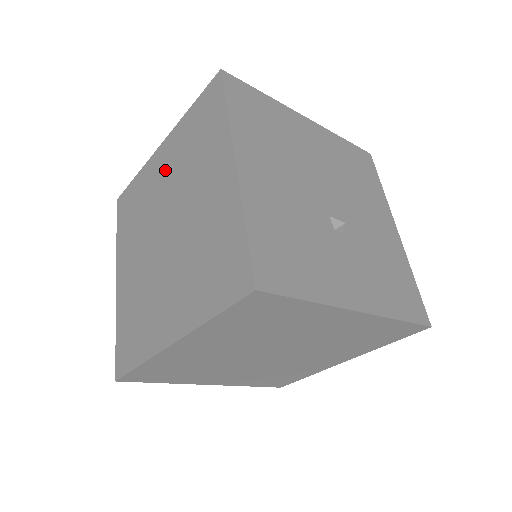
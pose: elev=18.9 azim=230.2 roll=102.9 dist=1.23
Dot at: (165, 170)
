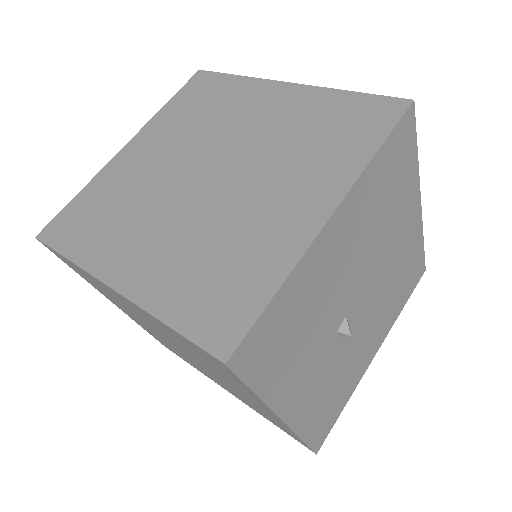
Dot at: (267, 114)
